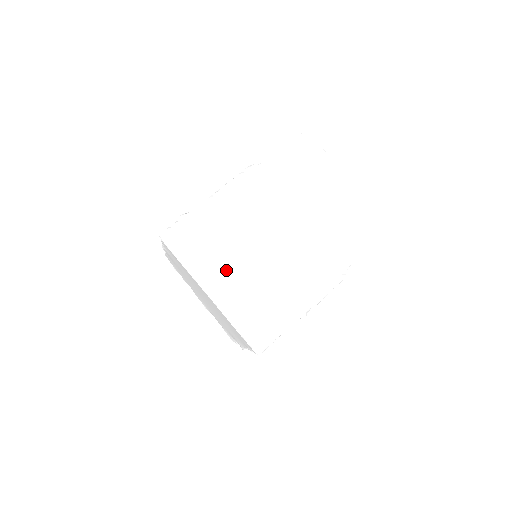
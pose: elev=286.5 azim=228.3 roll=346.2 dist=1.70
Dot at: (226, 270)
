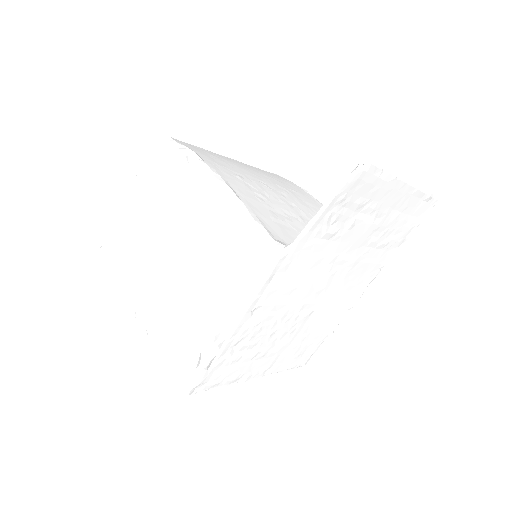
Dot at: (267, 354)
